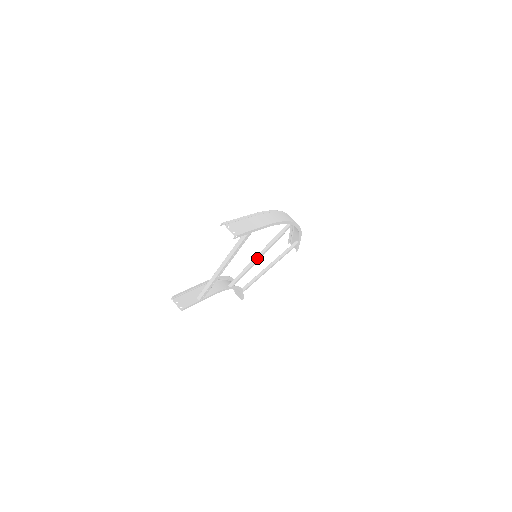
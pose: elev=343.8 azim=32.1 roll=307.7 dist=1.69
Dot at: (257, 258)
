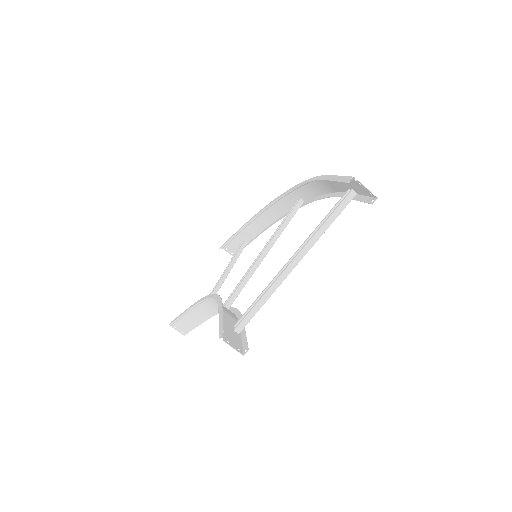
Dot at: (262, 258)
